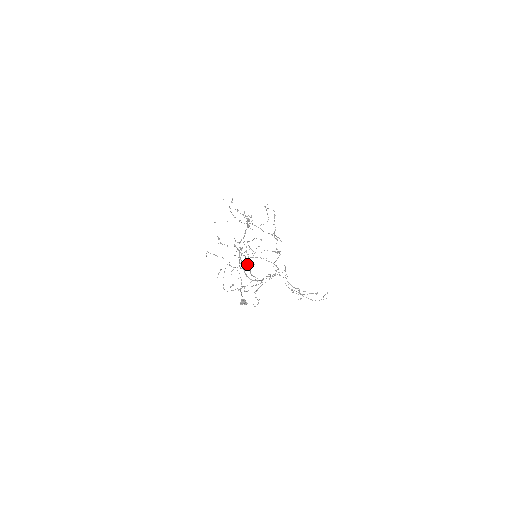
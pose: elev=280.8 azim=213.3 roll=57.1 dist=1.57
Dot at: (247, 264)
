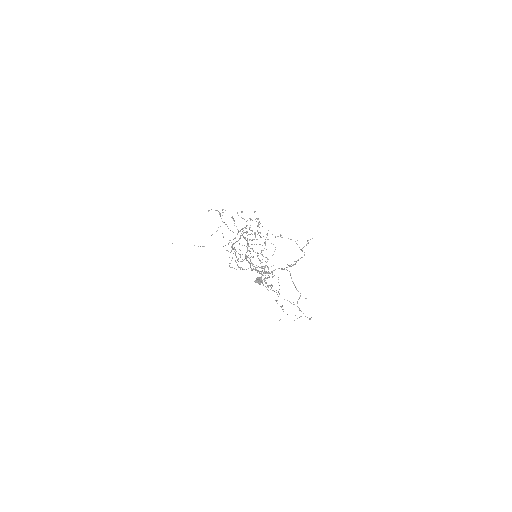
Dot at: (246, 260)
